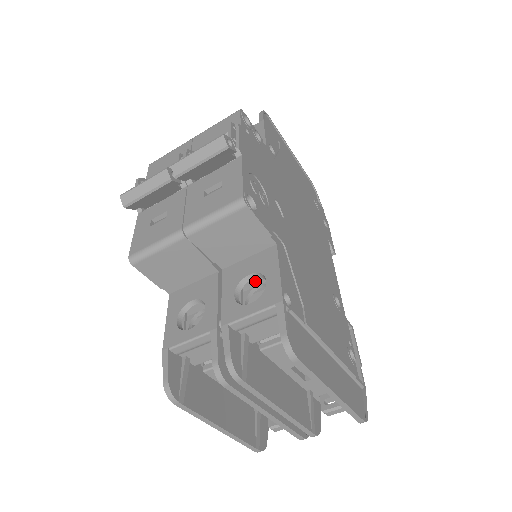
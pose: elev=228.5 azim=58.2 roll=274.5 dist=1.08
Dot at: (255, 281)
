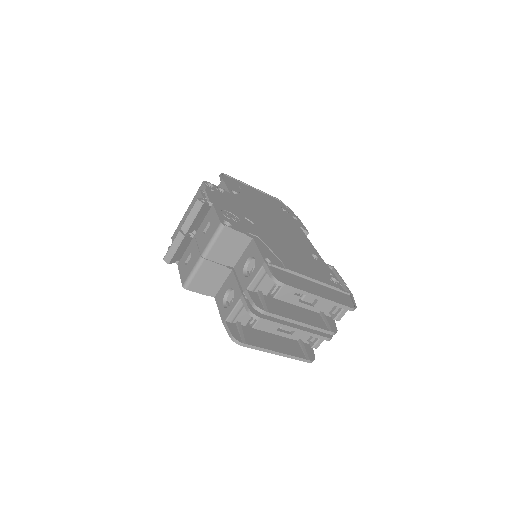
Dot at: (252, 263)
